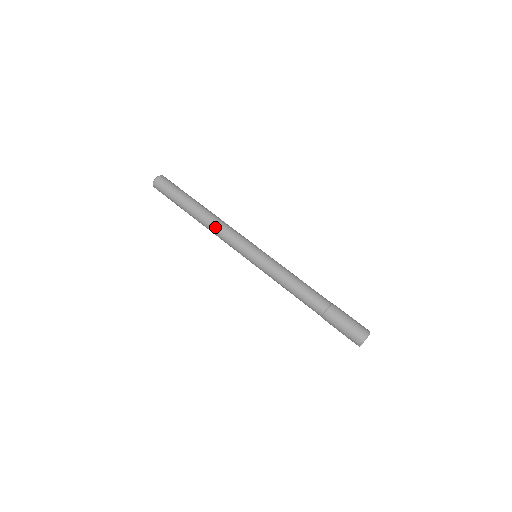
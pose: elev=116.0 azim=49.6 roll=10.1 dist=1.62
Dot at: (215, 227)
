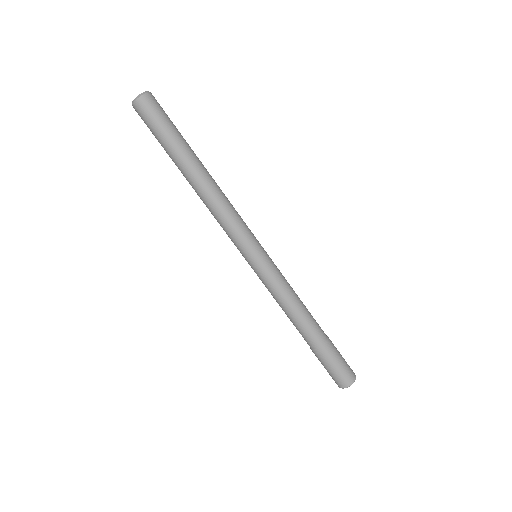
Dot at: (215, 204)
